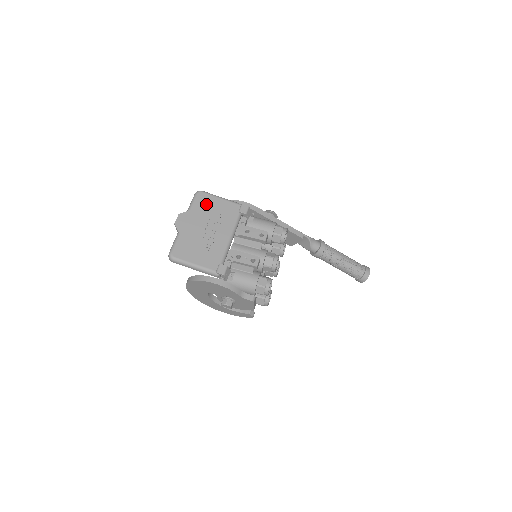
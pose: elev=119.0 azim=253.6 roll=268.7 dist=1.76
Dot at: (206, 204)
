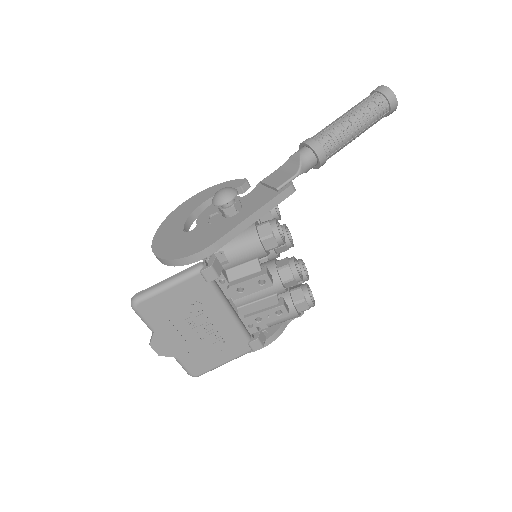
Dot at: (161, 310)
